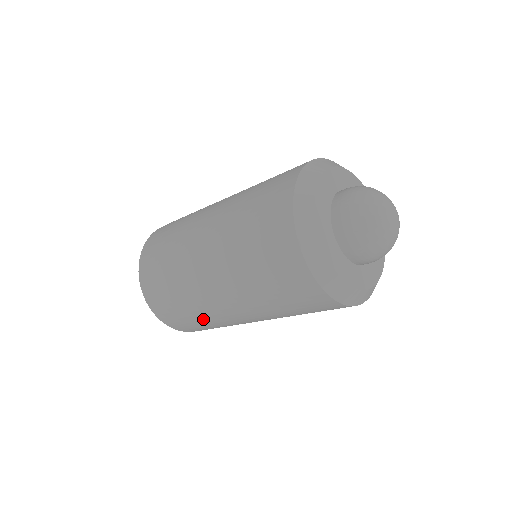
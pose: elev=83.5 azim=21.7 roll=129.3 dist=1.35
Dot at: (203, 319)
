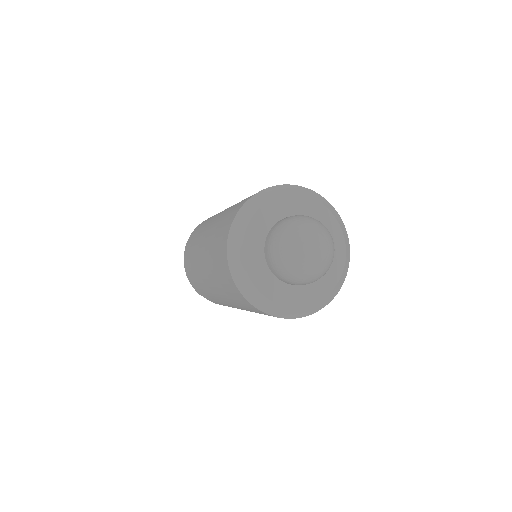
Dot at: (193, 265)
